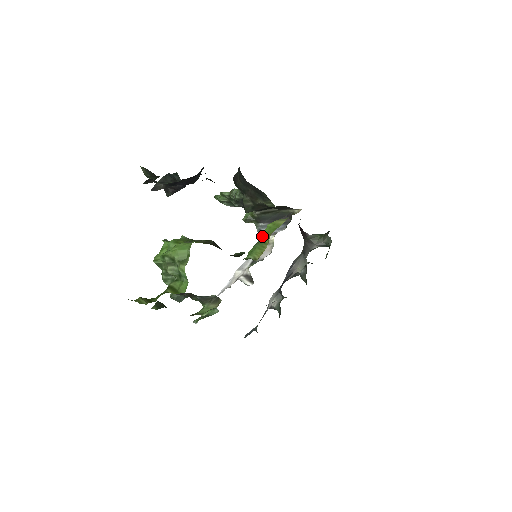
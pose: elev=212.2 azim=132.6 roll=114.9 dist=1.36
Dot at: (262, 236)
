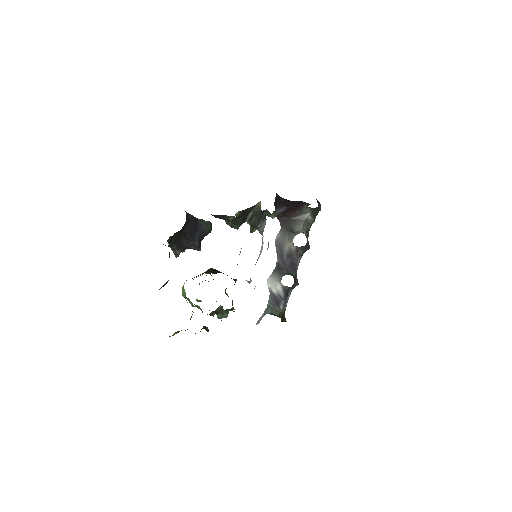
Dot at: occluded
